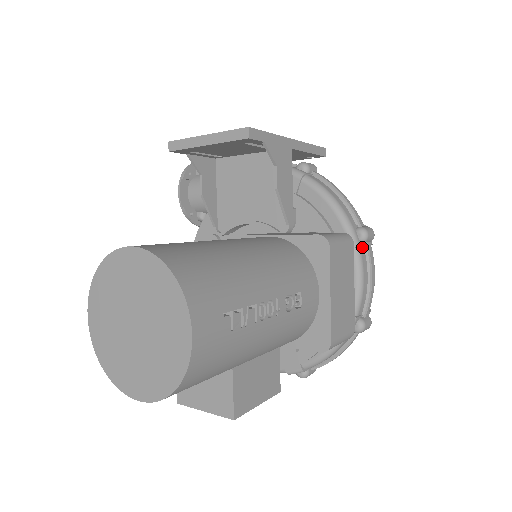
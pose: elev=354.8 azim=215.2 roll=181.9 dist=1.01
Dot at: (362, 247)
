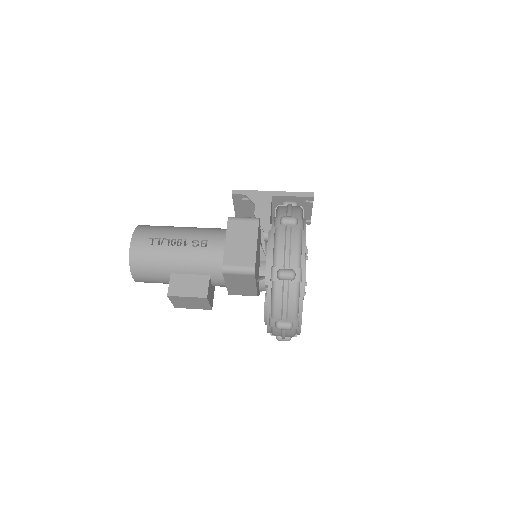
Dot at: (283, 227)
